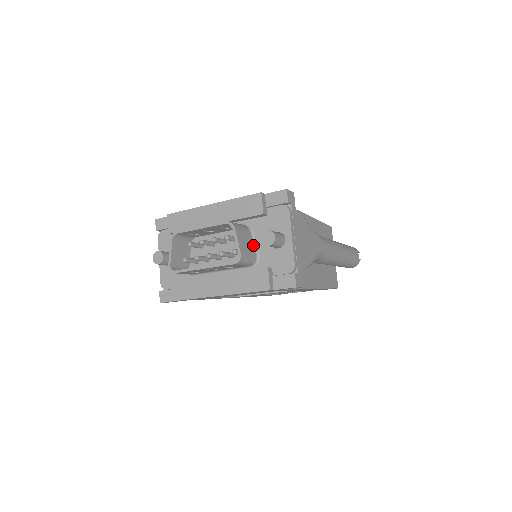
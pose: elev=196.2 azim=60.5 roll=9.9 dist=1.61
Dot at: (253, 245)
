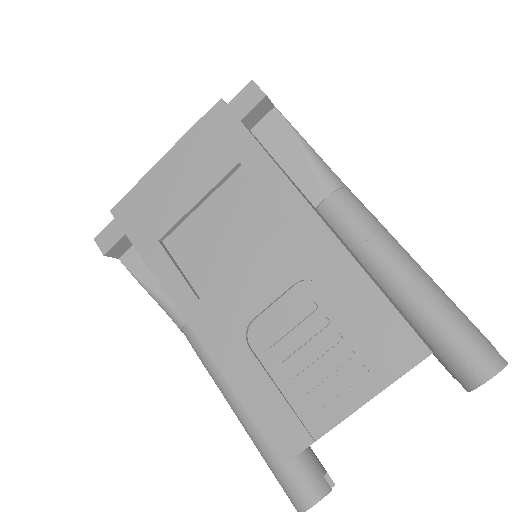
Dot at: occluded
